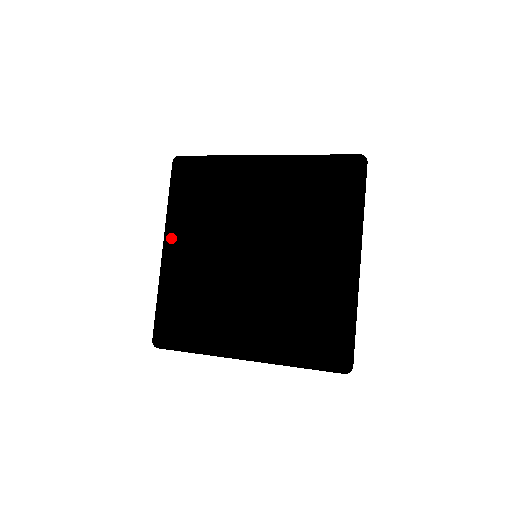
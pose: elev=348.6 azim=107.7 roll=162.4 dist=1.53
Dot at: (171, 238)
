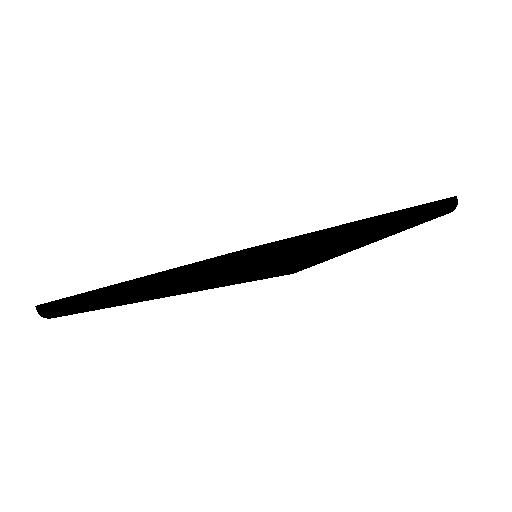
Dot at: occluded
